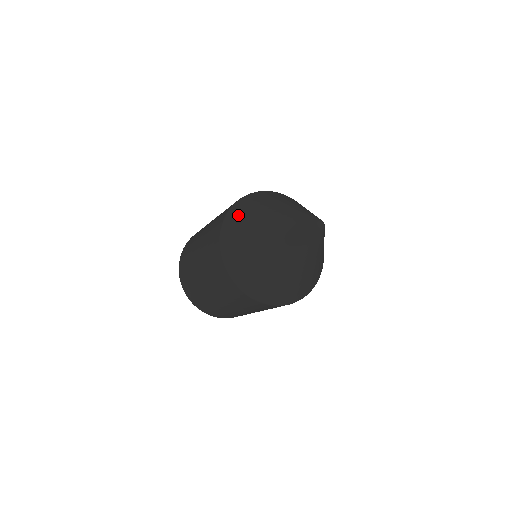
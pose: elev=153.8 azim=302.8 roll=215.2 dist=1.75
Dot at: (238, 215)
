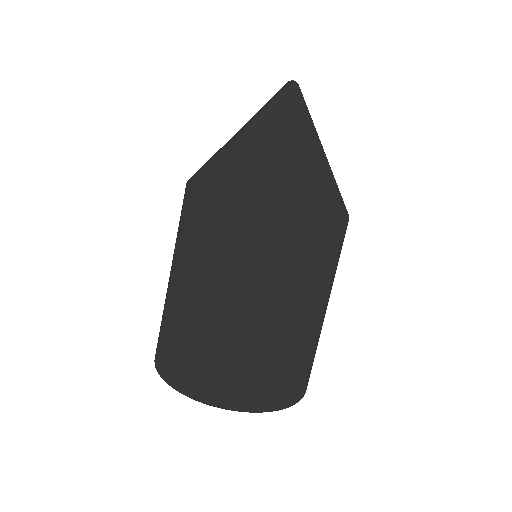
Dot at: (203, 168)
